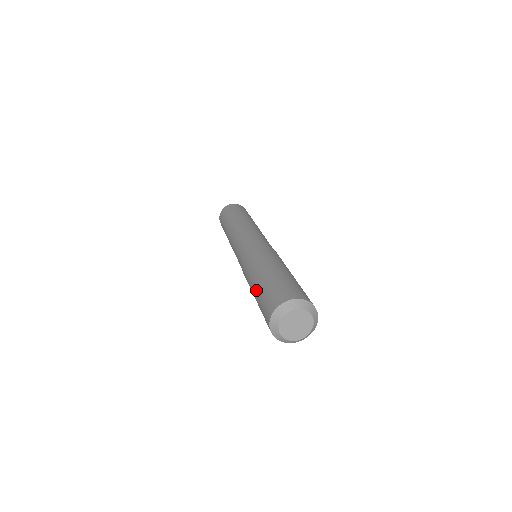
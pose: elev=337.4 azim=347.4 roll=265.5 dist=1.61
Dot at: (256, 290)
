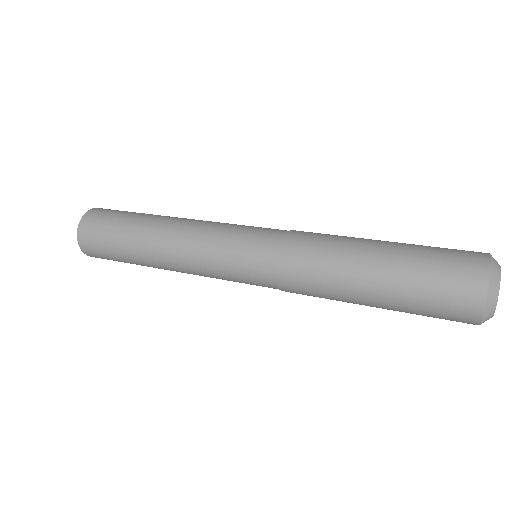
Dot at: (392, 259)
